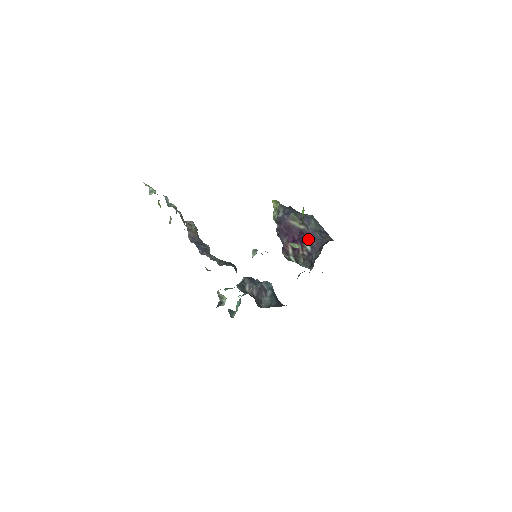
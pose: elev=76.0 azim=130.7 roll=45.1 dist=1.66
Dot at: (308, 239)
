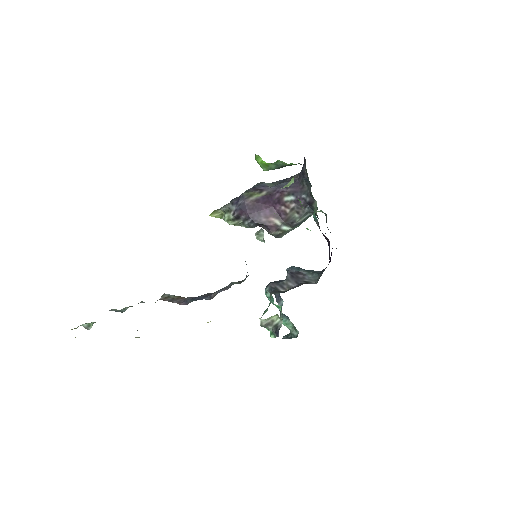
Dot at: (281, 194)
